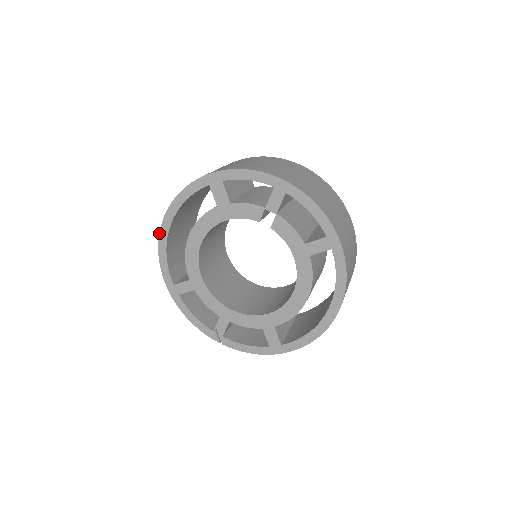
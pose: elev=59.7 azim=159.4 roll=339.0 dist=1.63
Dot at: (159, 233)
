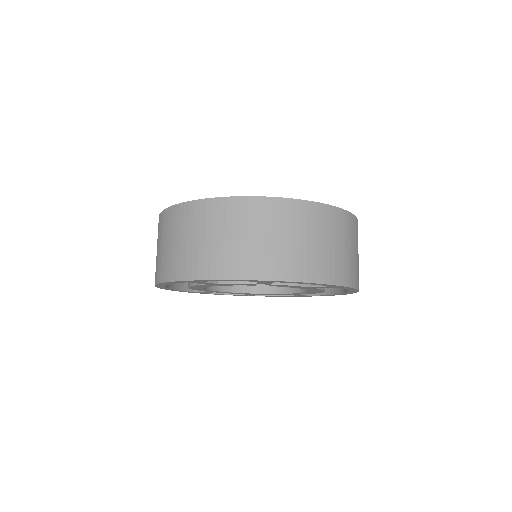
Dot at: occluded
